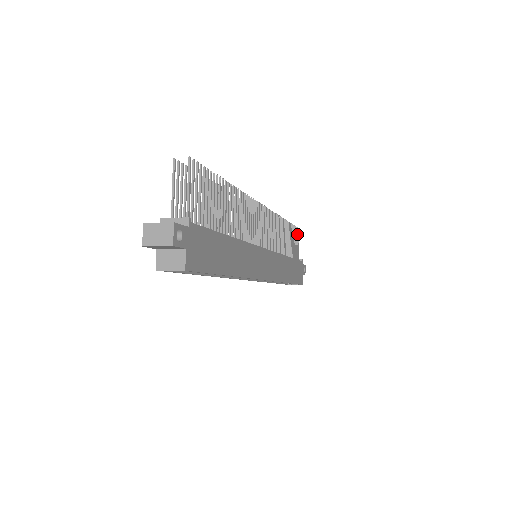
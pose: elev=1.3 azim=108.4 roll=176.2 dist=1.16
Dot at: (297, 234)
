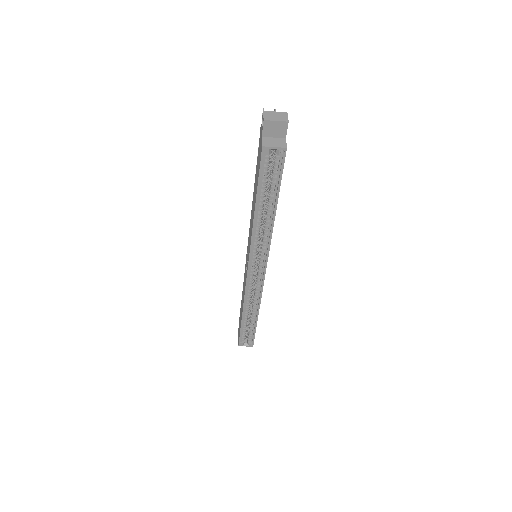
Dot at: occluded
